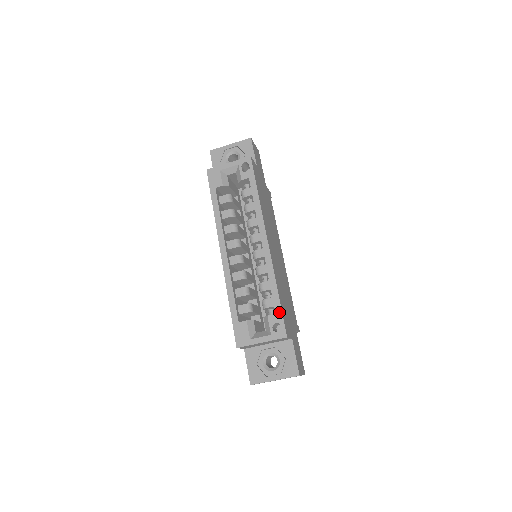
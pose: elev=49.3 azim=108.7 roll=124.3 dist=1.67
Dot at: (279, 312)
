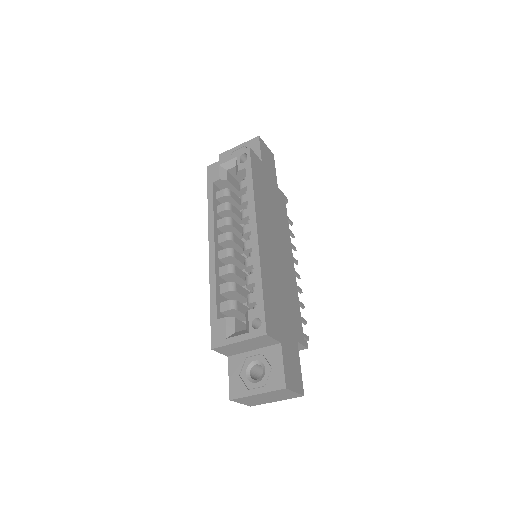
Dot at: (261, 305)
